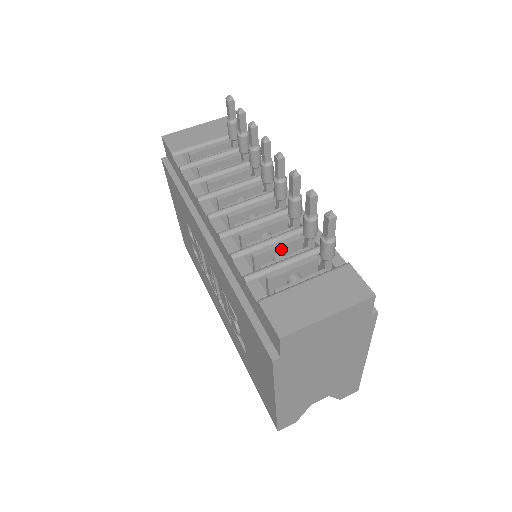
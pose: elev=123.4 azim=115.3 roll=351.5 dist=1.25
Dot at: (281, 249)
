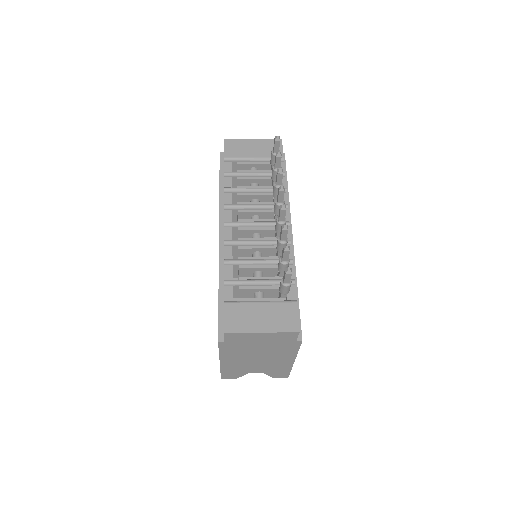
Dot at: (261, 269)
